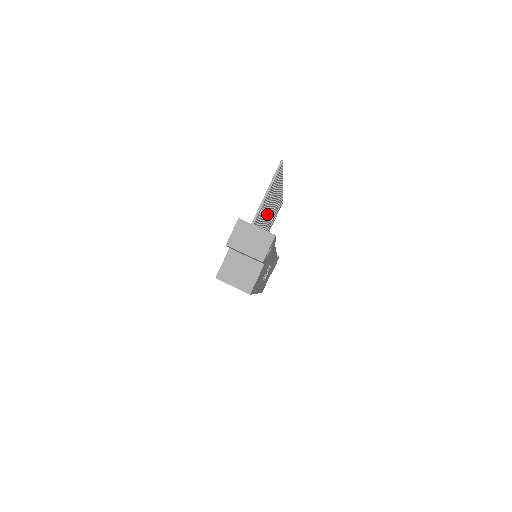
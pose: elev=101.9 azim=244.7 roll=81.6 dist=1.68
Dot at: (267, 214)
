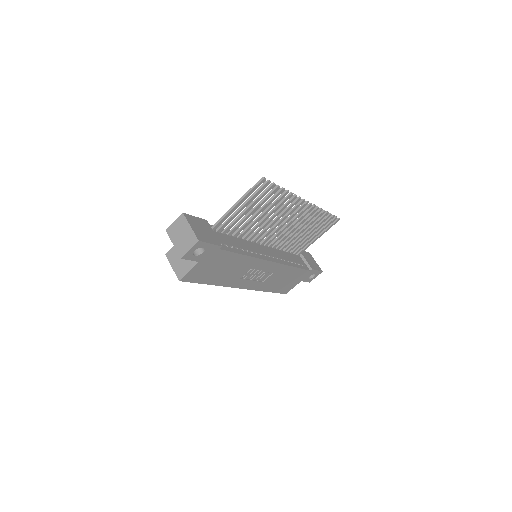
Dot at: (272, 223)
